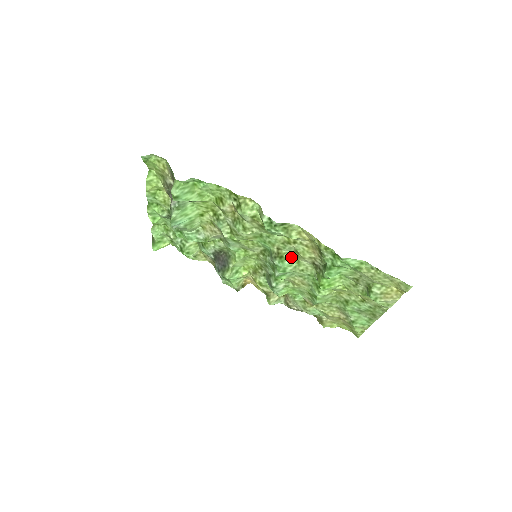
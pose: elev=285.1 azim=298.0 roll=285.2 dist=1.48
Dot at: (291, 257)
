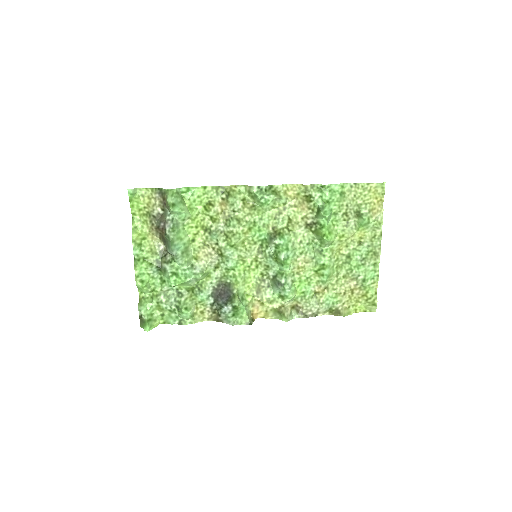
Dot at: (287, 232)
